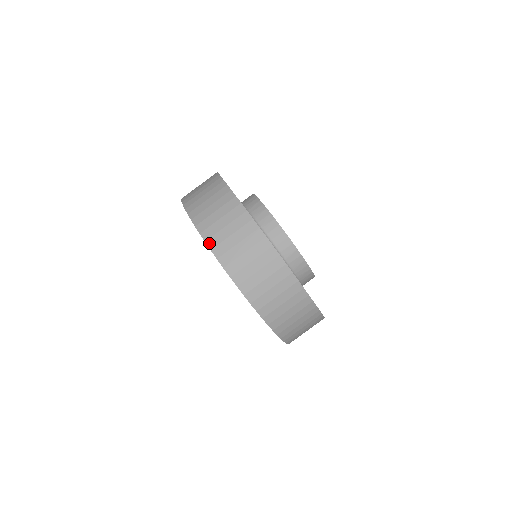
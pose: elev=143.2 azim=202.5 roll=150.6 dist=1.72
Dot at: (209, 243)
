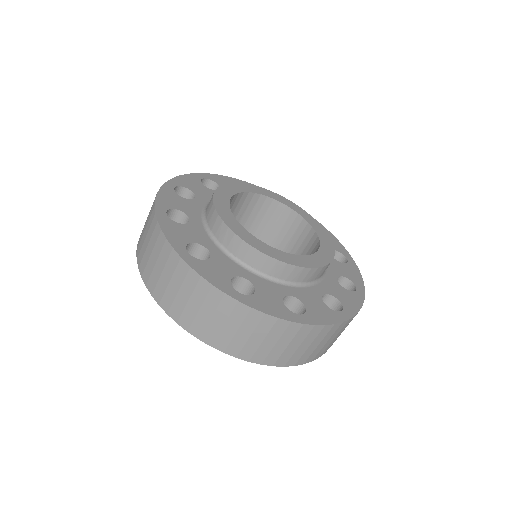
Dot at: (204, 340)
